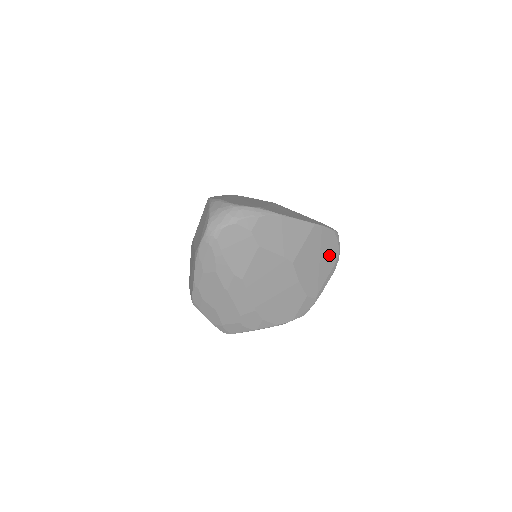
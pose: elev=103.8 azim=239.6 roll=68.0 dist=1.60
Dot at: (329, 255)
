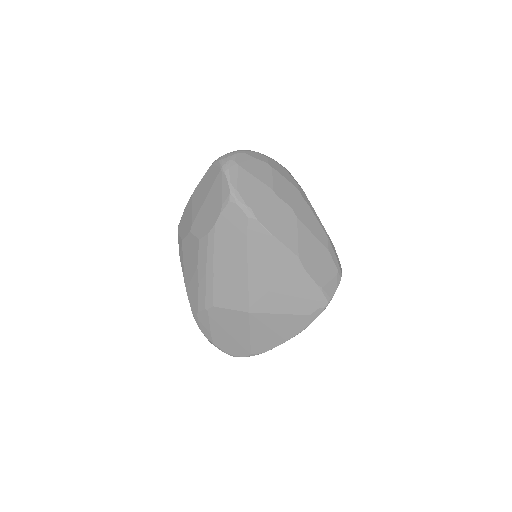
Dot at: occluded
